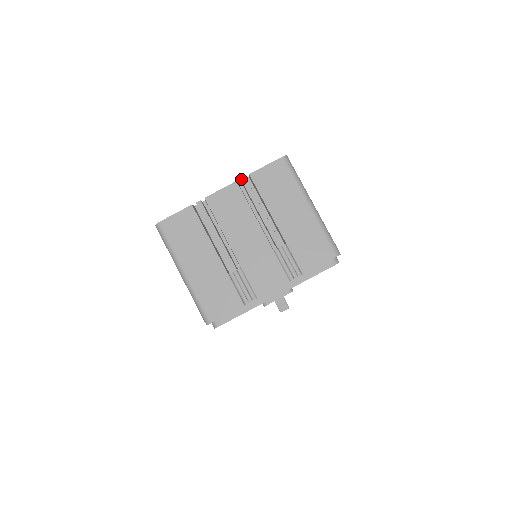
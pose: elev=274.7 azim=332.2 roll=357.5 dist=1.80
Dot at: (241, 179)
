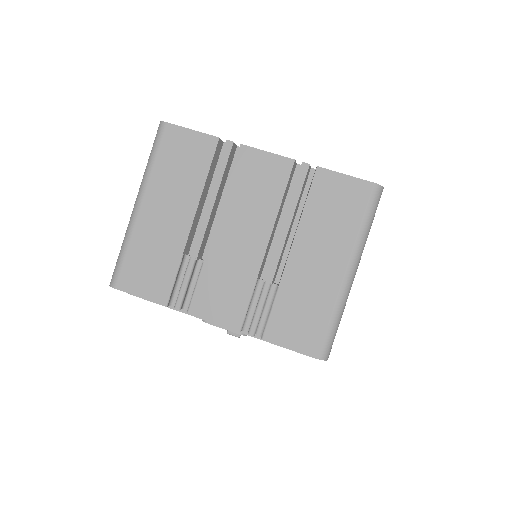
Dot at: (303, 163)
